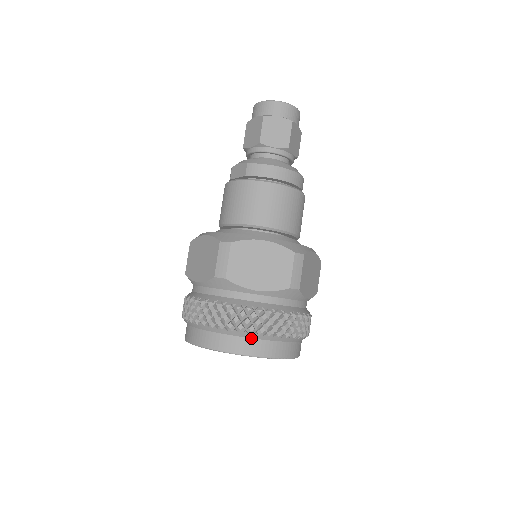
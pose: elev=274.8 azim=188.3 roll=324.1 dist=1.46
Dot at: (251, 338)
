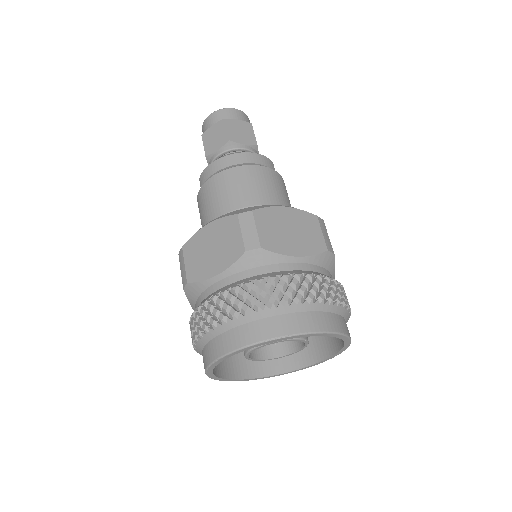
Dot at: (230, 329)
